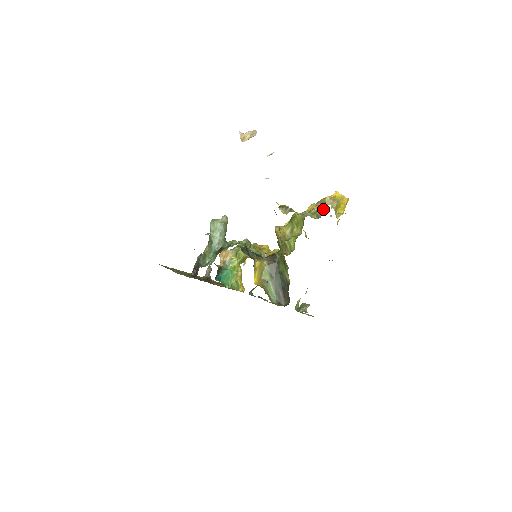
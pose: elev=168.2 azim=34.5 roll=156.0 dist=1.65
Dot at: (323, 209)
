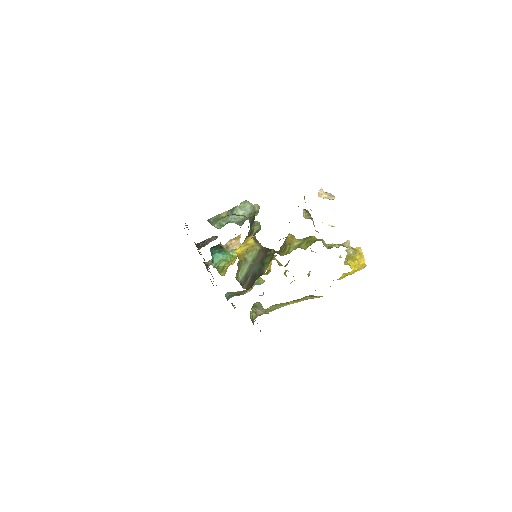
Dot at: (338, 246)
